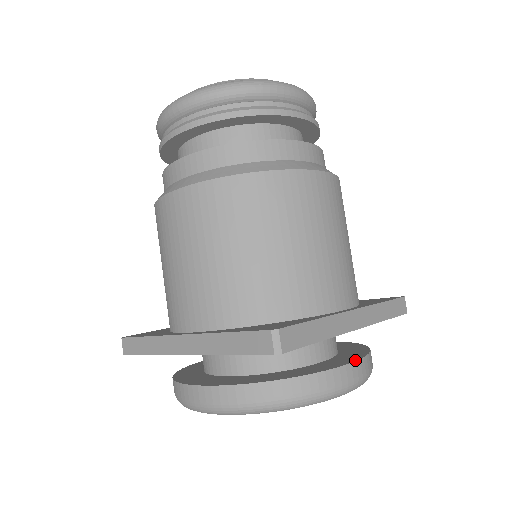
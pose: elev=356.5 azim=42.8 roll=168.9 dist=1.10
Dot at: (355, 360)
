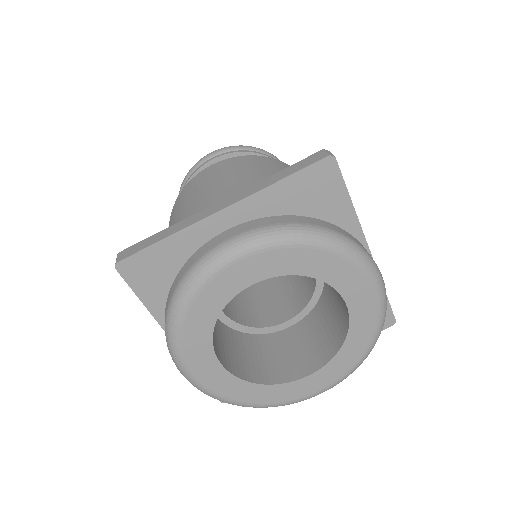
Dot at: occluded
